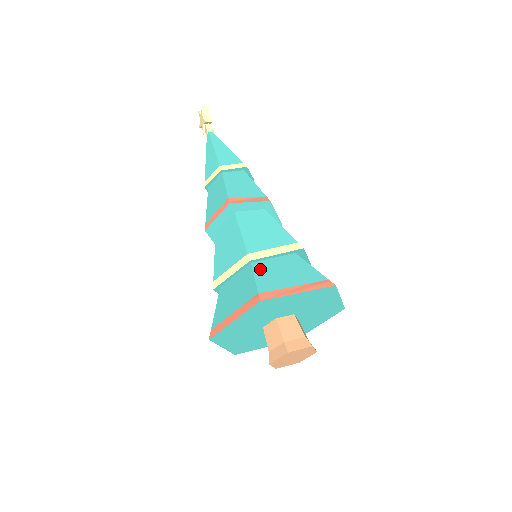
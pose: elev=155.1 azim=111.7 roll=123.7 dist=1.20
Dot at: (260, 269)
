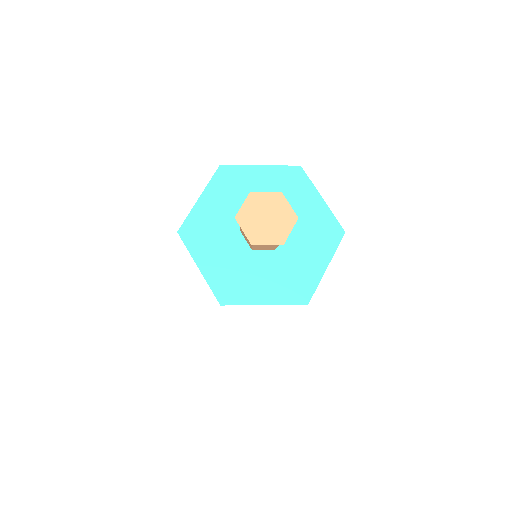
Dot at: occluded
